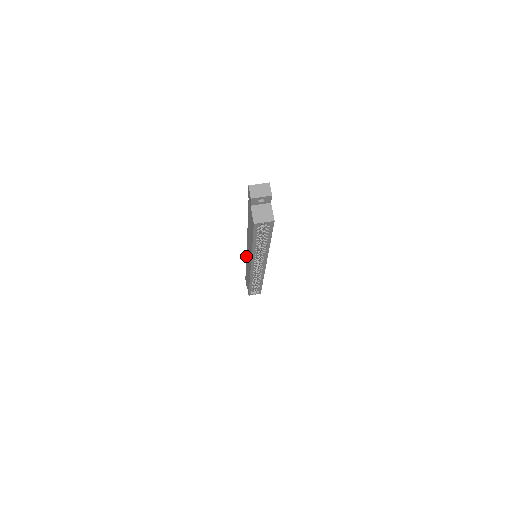
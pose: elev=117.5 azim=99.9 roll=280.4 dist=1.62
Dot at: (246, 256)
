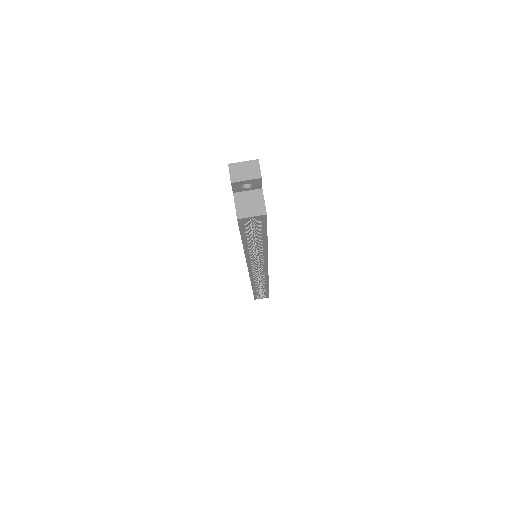
Dot at: occluded
